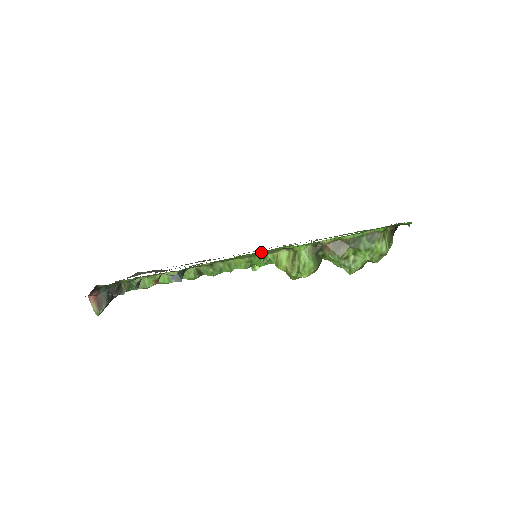
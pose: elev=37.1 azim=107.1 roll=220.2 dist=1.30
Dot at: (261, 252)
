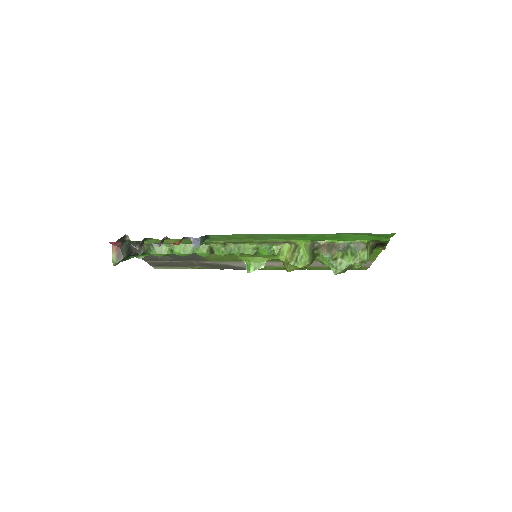
Dot at: (270, 239)
